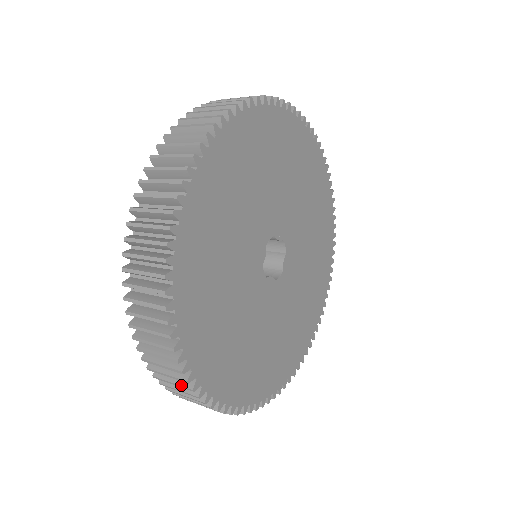
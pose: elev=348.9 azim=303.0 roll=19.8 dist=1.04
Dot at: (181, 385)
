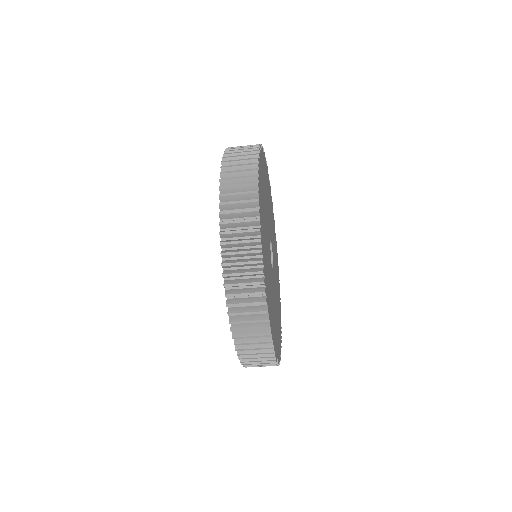
Dot at: (262, 347)
